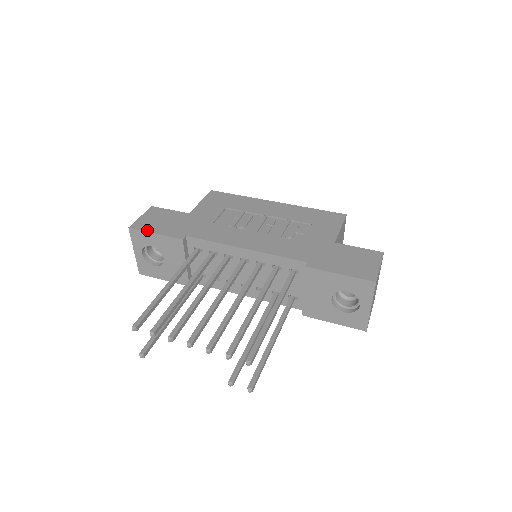
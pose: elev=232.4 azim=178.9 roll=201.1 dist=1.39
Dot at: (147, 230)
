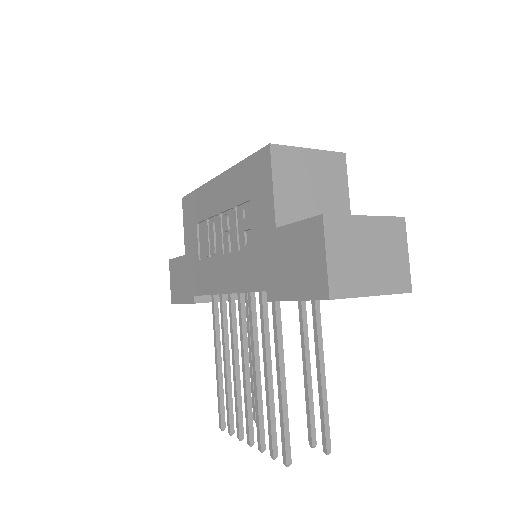
Dot at: (178, 302)
